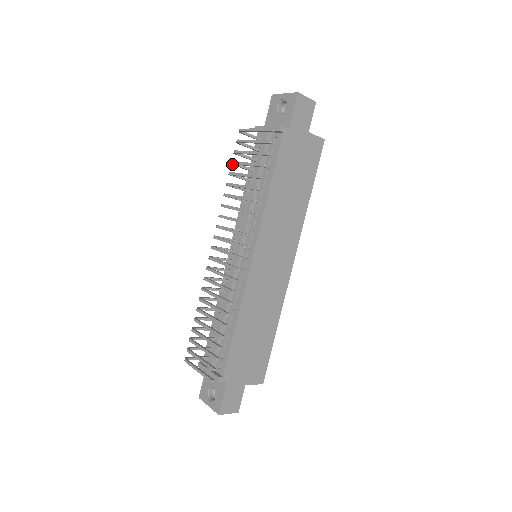
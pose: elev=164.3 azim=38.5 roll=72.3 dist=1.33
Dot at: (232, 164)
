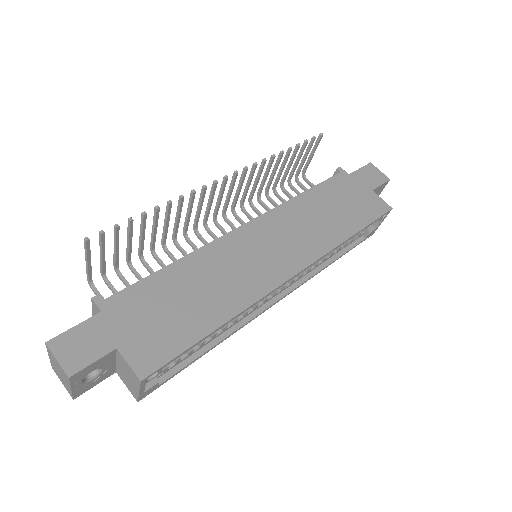
Dot at: (281, 186)
